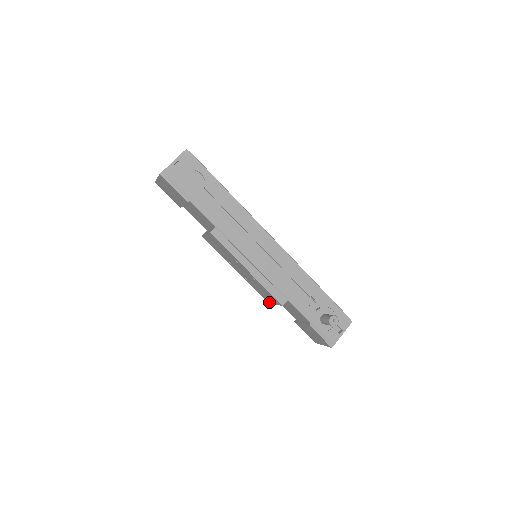
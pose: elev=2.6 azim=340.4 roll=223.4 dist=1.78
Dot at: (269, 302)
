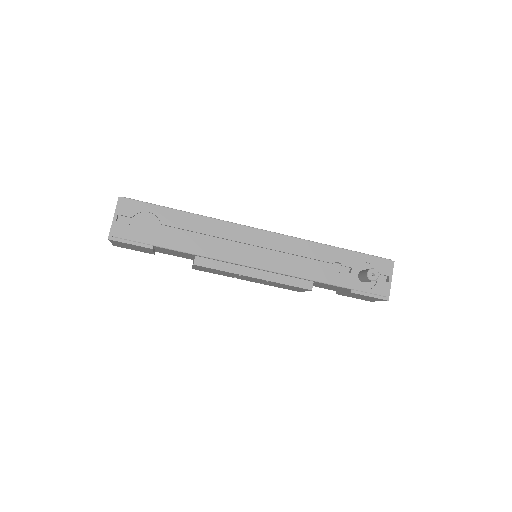
Dot at: (298, 291)
